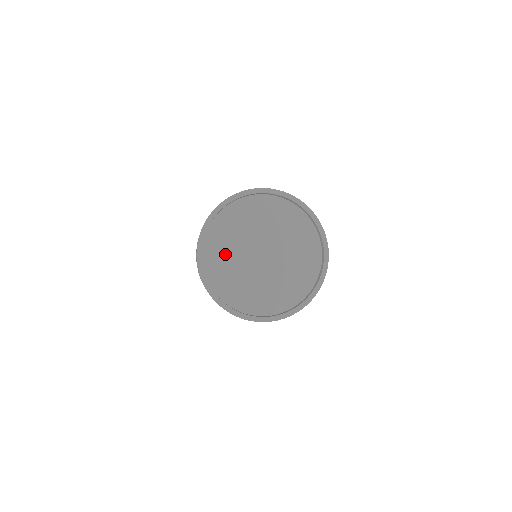
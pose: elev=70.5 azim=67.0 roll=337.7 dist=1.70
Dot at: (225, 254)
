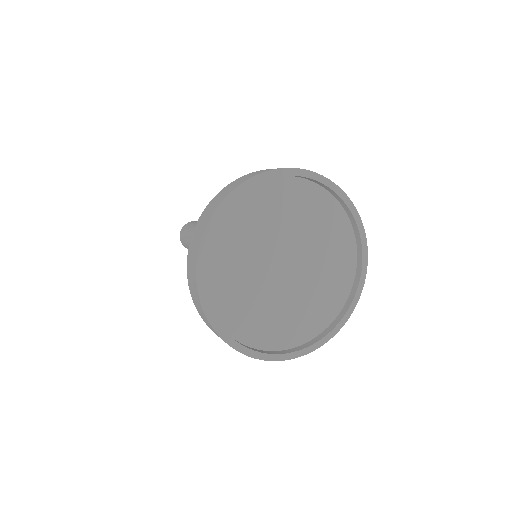
Dot at: (236, 256)
